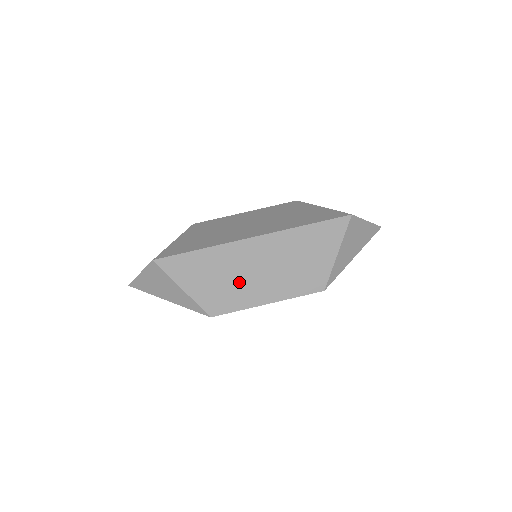
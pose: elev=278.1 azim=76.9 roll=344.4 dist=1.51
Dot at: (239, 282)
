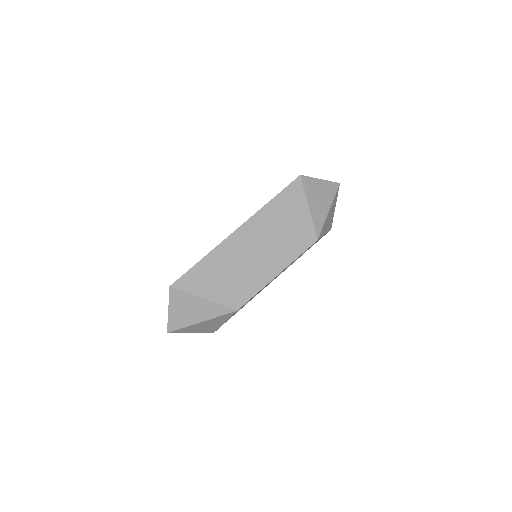
Dot at: (245, 269)
